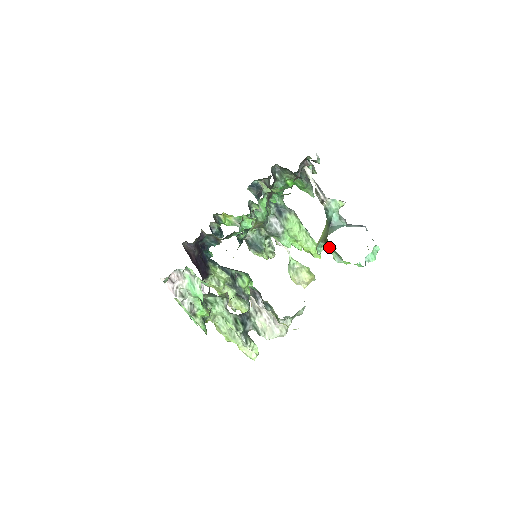
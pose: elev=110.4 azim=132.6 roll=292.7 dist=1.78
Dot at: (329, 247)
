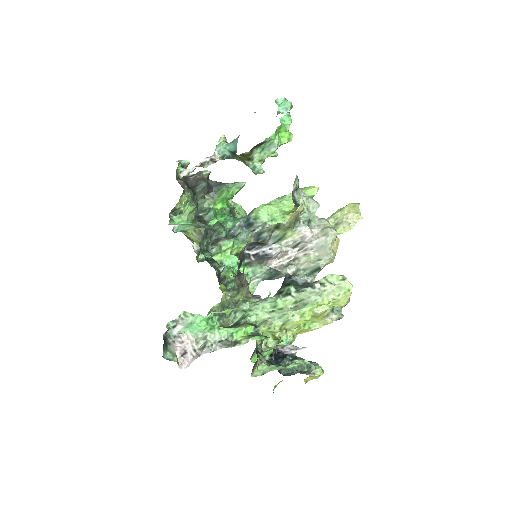
Dot at: (249, 155)
